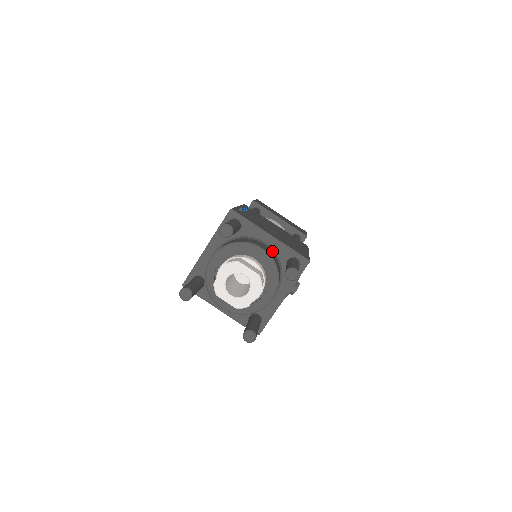
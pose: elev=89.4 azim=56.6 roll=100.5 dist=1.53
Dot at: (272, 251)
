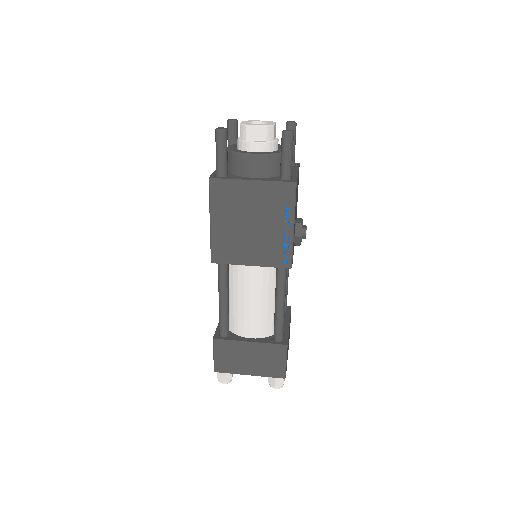
Dot at: occluded
